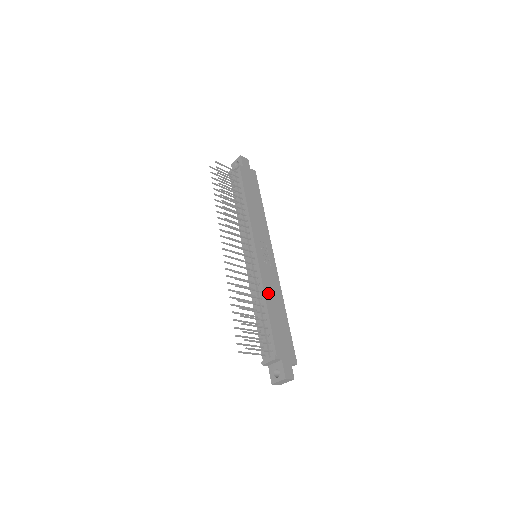
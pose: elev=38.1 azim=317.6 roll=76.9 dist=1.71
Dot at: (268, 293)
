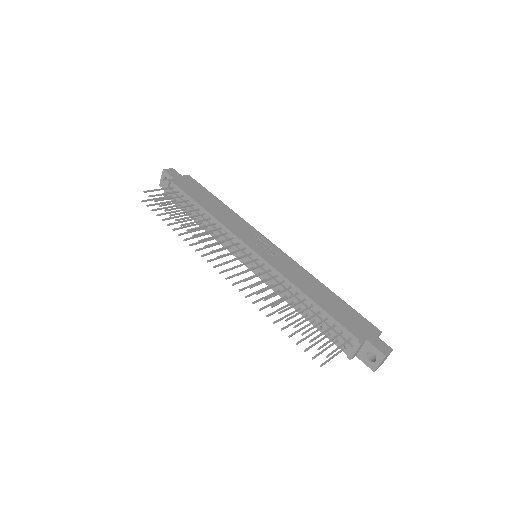
Dot at: (299, 283)
